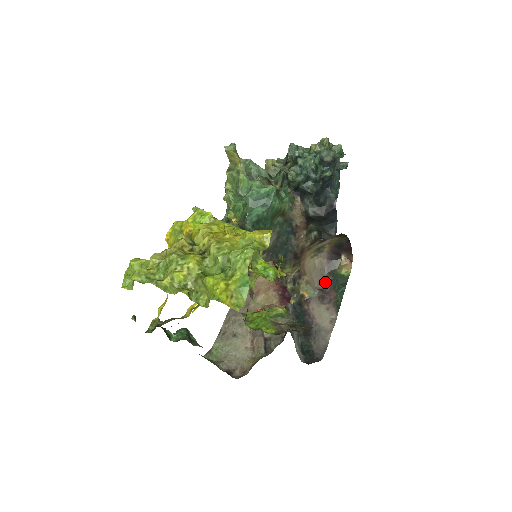
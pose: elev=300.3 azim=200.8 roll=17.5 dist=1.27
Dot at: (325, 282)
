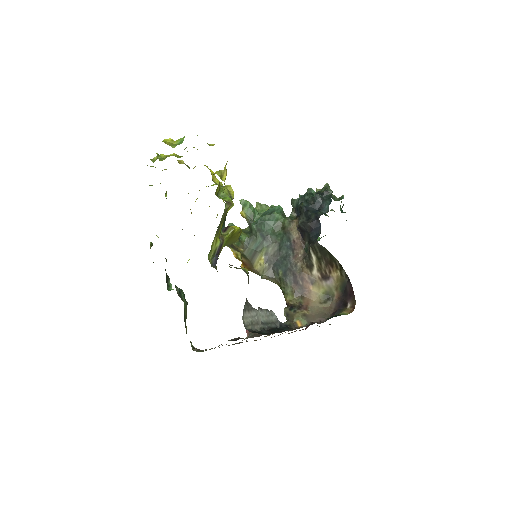
Dot at: (323, 322)
